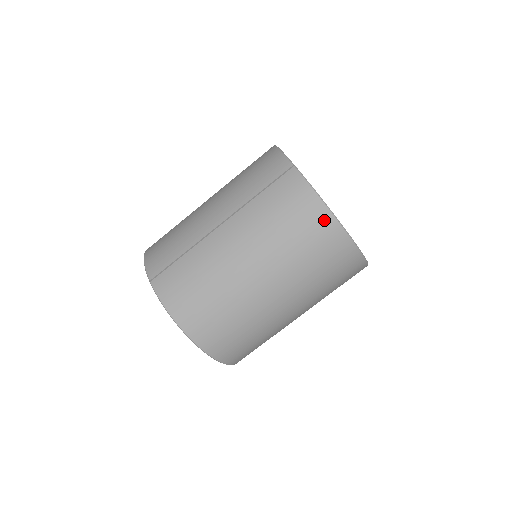
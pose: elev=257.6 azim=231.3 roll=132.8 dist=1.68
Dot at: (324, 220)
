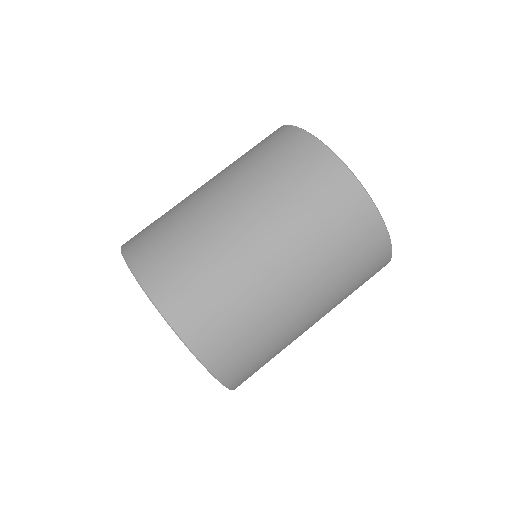
Dot at: (294, 136)
